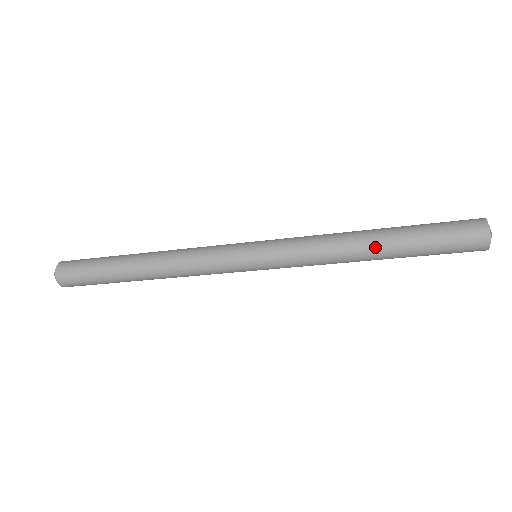
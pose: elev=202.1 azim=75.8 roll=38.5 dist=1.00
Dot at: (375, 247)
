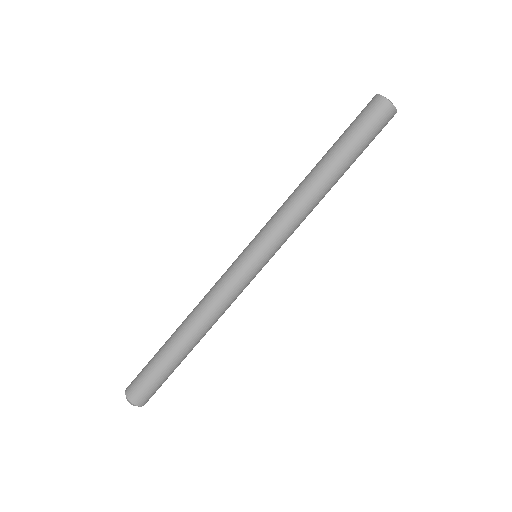
Dot at: (319, 169)
